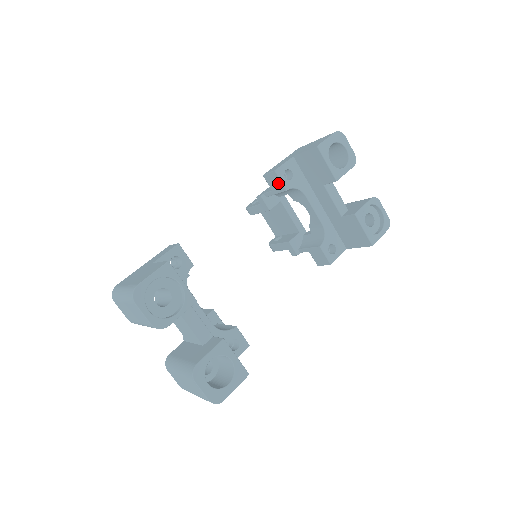
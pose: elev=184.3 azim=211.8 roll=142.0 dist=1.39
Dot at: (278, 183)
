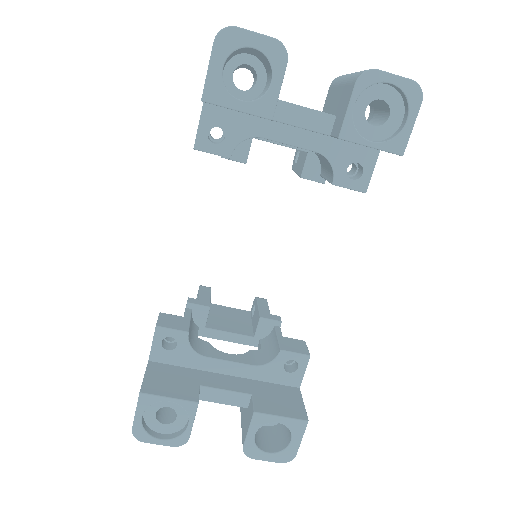
Dot at: (214, 154)
